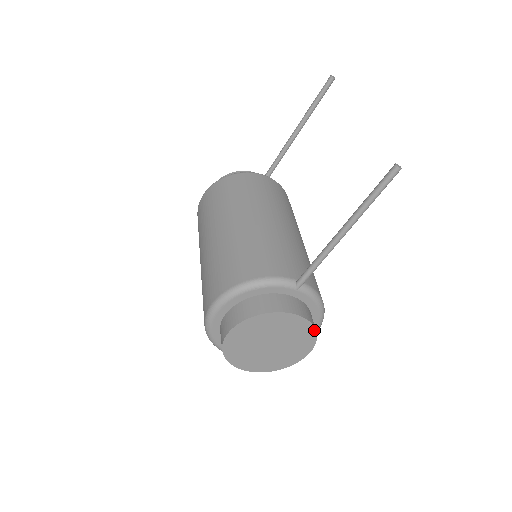
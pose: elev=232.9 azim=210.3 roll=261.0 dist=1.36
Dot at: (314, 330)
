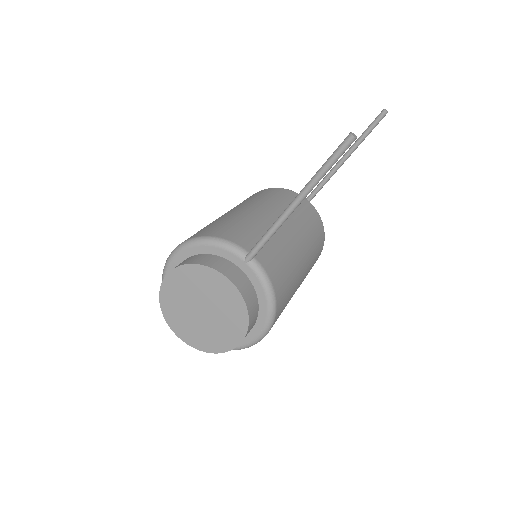
Dot at: (246, 310)
